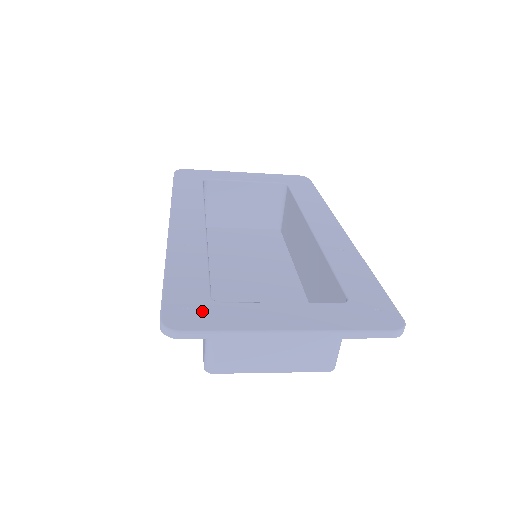
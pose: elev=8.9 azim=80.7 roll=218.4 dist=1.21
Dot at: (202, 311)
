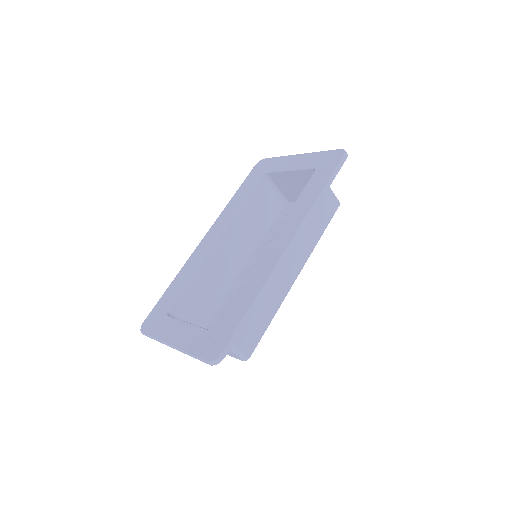
Dot at: (157, 321)
